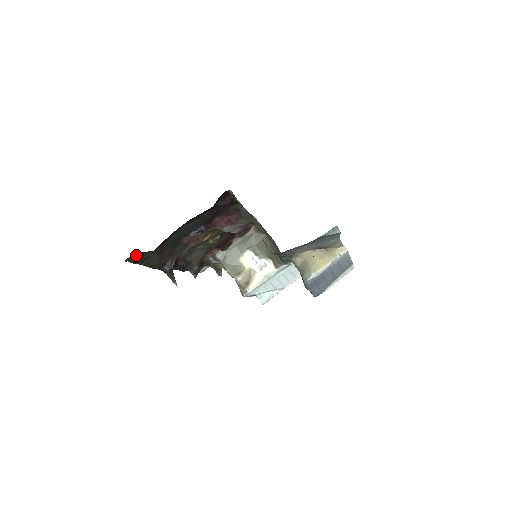
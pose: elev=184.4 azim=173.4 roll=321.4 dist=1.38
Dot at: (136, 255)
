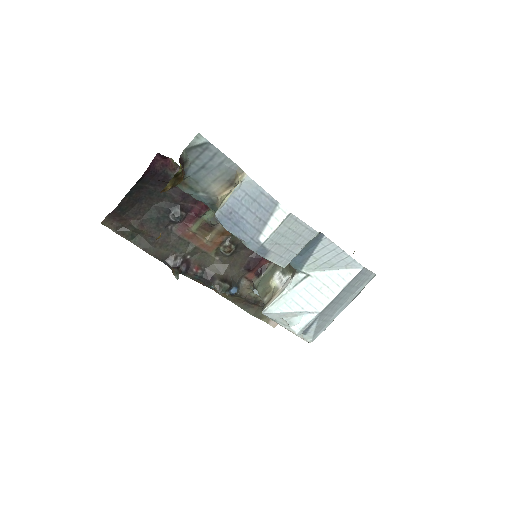
Dot at: (114, 223)
